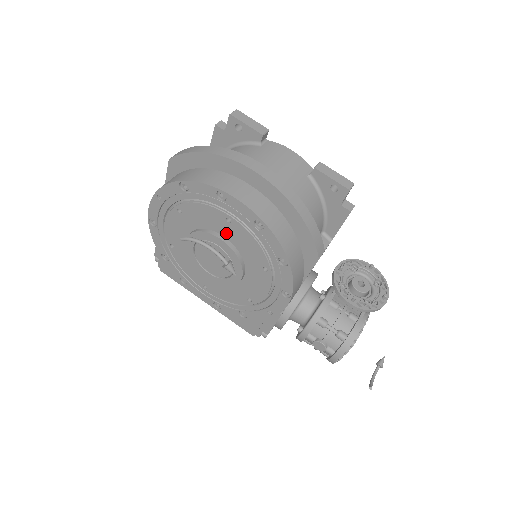
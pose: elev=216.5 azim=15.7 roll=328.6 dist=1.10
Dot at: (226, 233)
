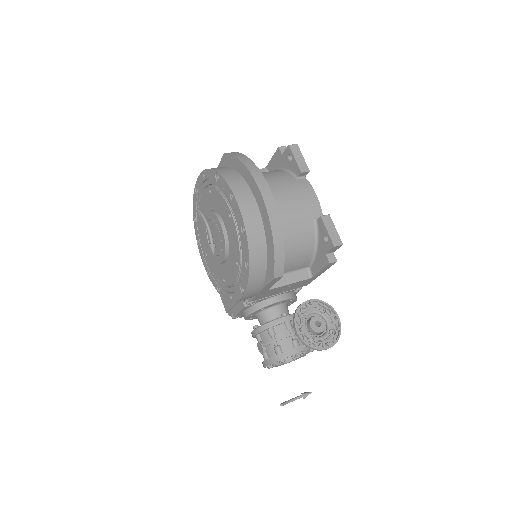
Dot at: (226, 224)
